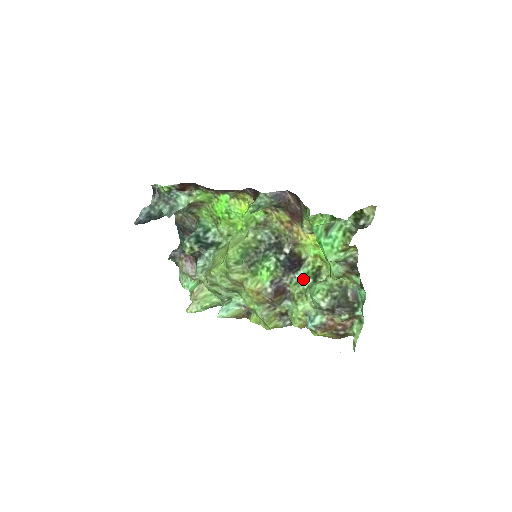
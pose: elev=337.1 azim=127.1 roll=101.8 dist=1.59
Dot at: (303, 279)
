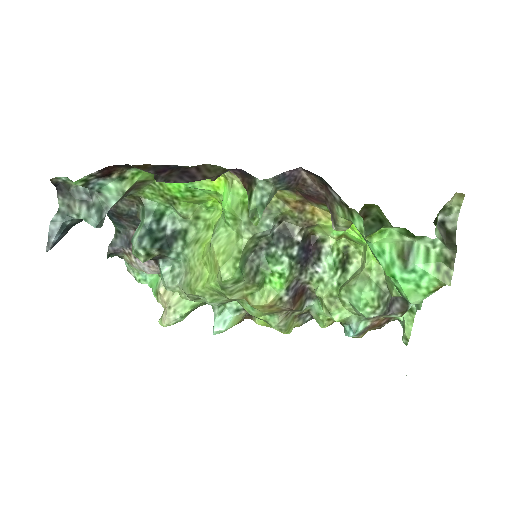
Dot at: (329, 274)
